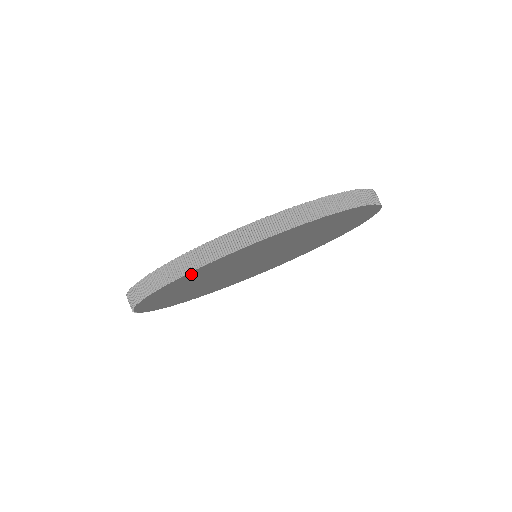
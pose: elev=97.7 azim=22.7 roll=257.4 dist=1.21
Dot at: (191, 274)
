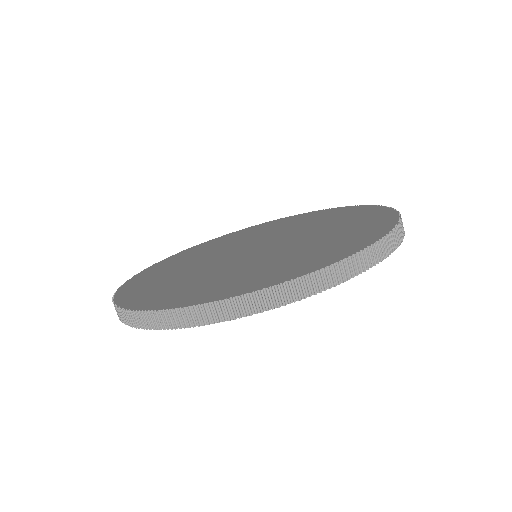
Dot at: occluded
